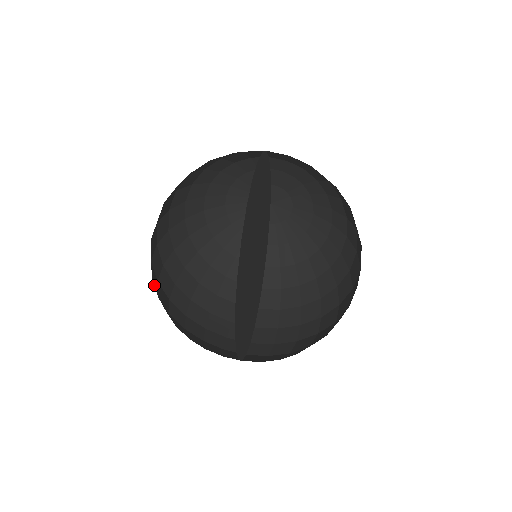
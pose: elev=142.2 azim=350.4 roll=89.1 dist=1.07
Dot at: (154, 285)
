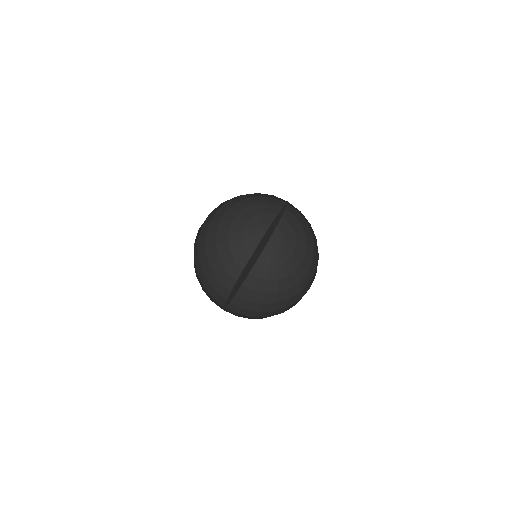
Dot at: occluded
